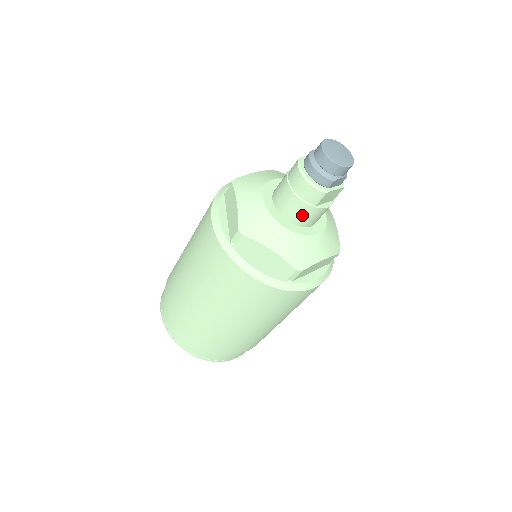
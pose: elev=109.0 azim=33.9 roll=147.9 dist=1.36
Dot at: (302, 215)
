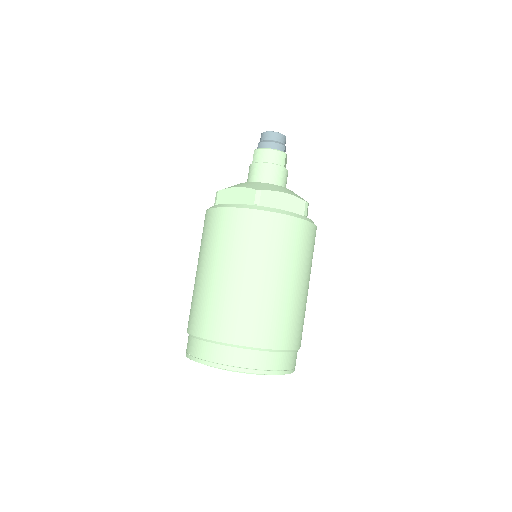
Dot at: (280, 177)
